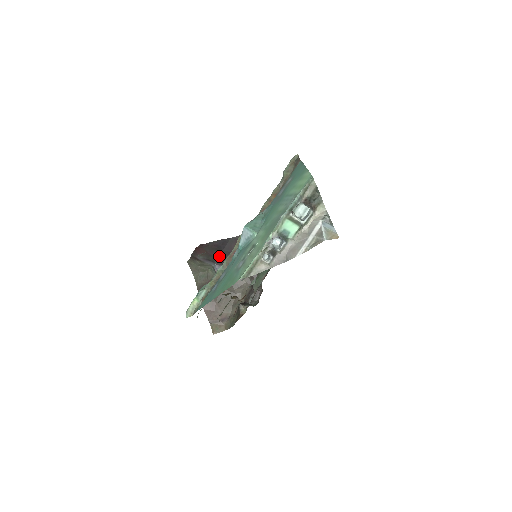
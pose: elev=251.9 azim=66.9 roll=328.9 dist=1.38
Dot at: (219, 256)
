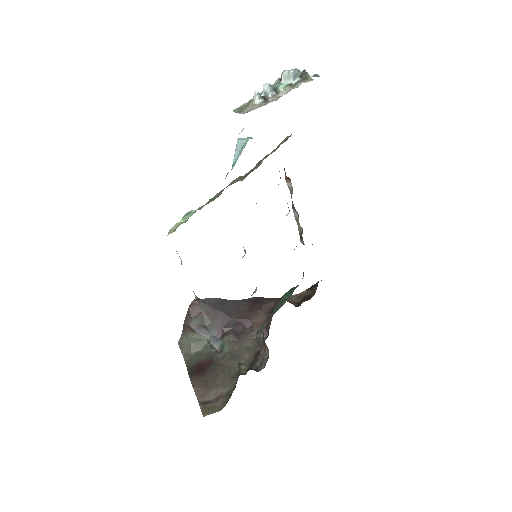
Dot at: (216, 320)
